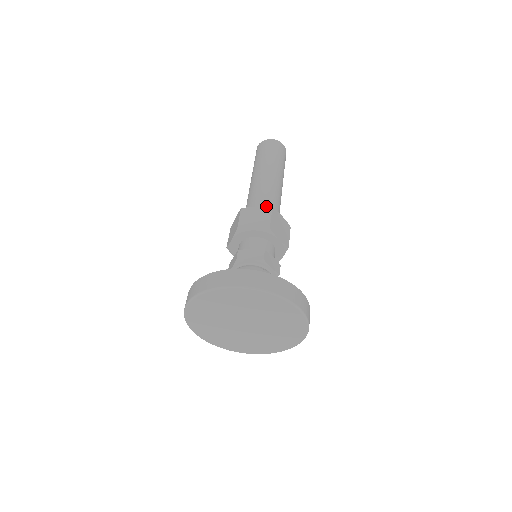
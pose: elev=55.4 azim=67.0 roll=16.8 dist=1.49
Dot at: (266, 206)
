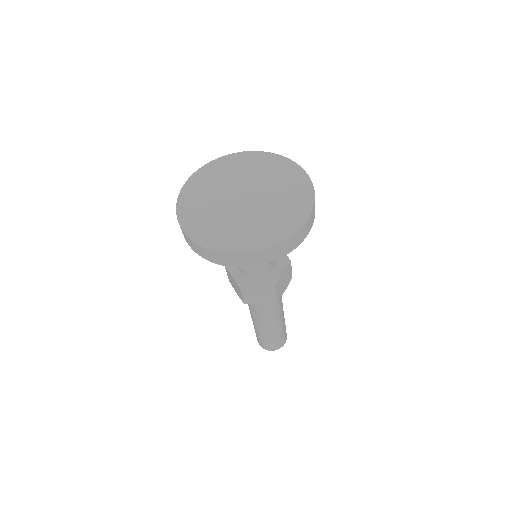
Dot at: occluded
